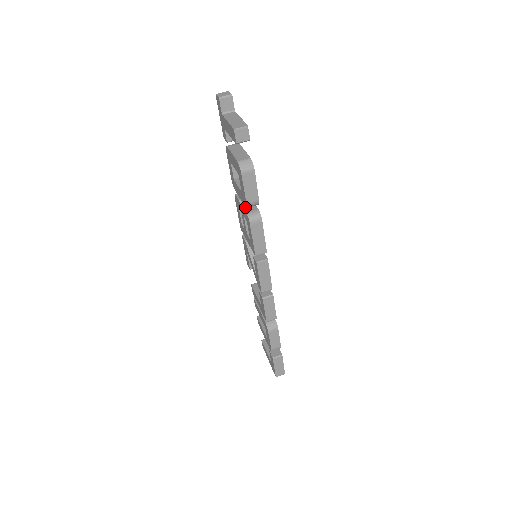
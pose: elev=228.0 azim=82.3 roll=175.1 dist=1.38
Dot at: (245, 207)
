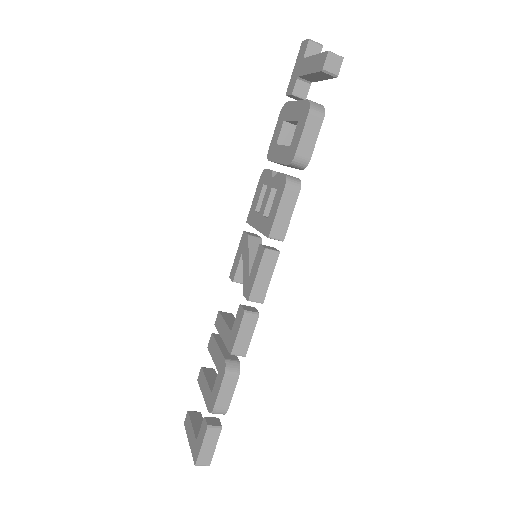
Dot at: occluded
